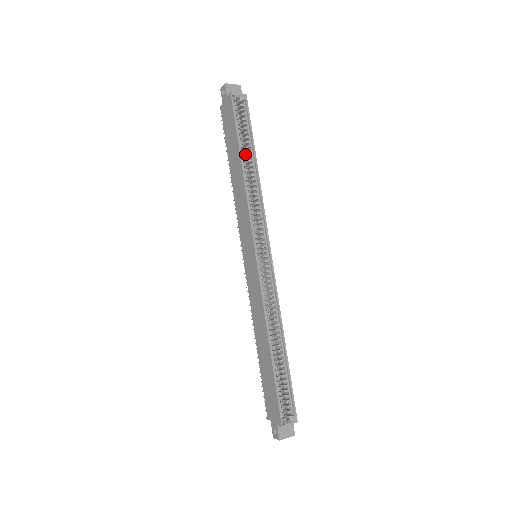
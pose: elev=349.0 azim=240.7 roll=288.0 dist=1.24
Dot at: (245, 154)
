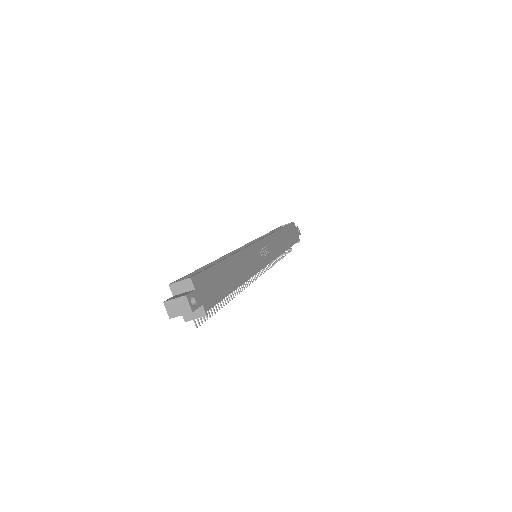
Dot at: occluded
